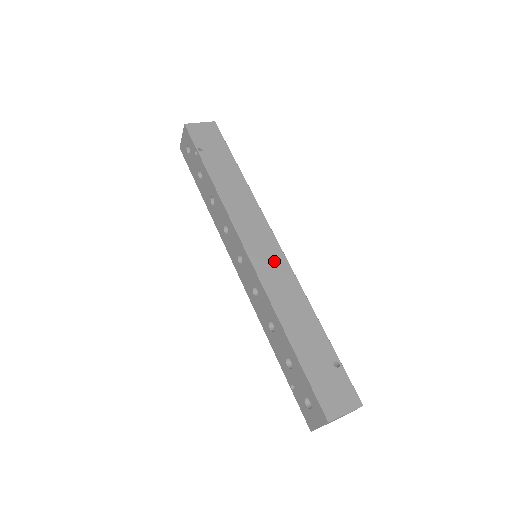
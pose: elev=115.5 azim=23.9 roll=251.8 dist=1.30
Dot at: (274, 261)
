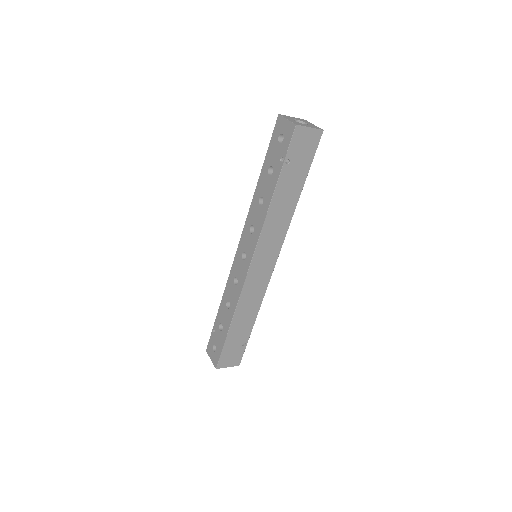
Dot at: (262, 277)
